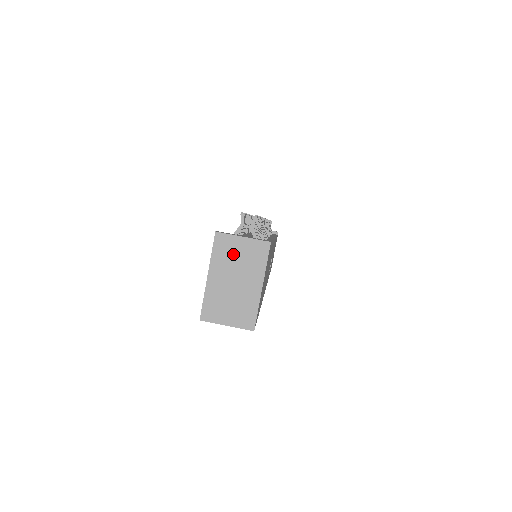
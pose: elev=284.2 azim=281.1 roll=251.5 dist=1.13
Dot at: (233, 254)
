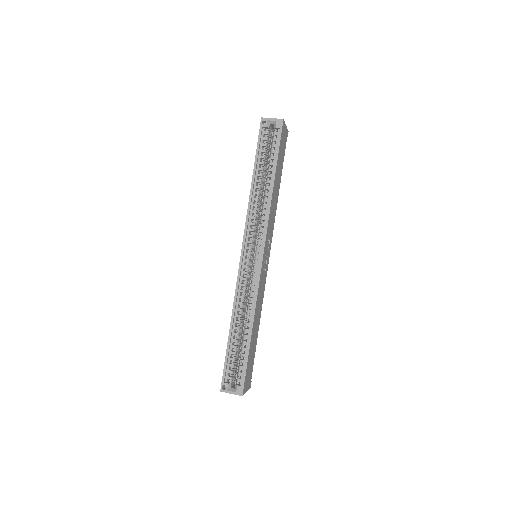
Dot at: occluded
